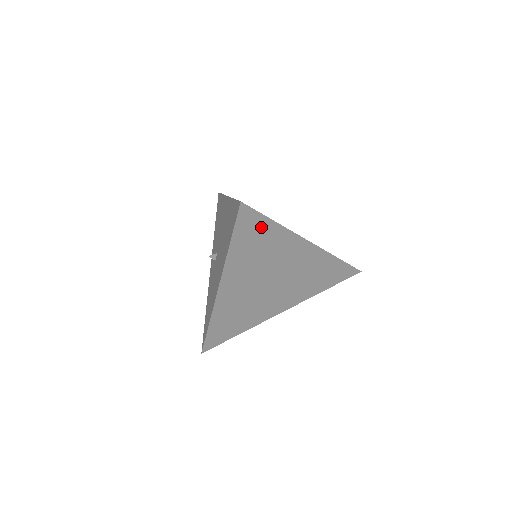
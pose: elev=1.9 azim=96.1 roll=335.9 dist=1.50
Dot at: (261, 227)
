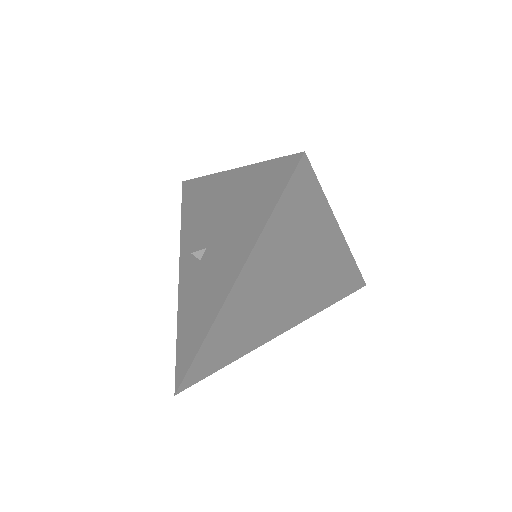
Dot at: (308, 200)
